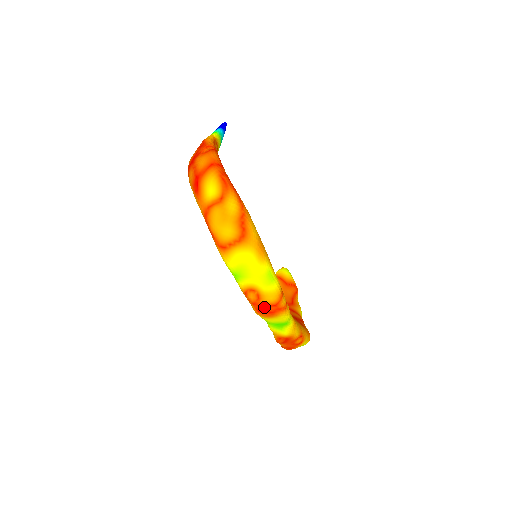
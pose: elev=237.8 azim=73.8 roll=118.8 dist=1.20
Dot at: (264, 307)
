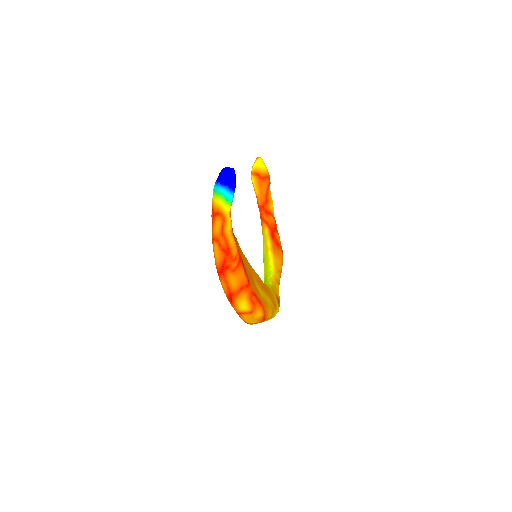
Dot at: occluded
